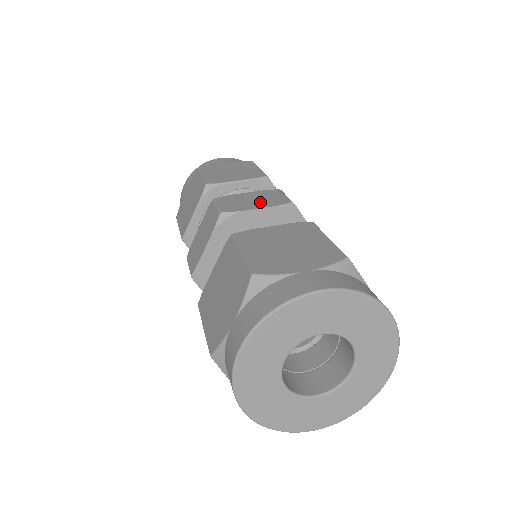
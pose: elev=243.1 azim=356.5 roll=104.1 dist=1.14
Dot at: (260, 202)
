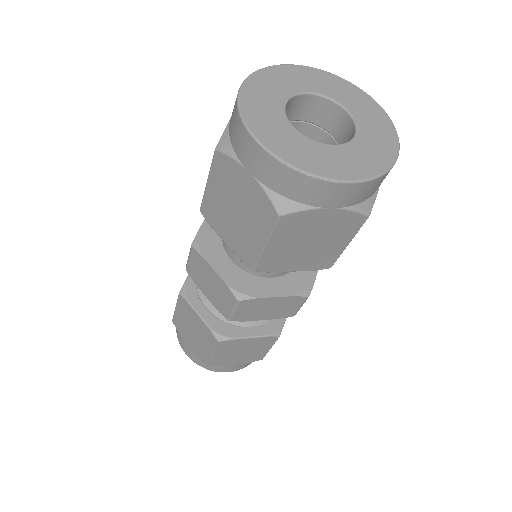
Dot at: occluded
